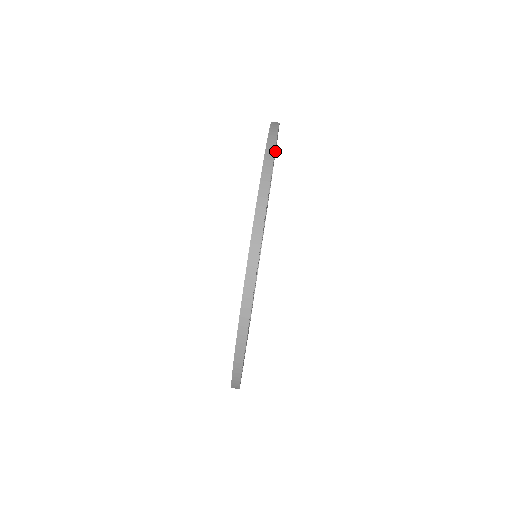
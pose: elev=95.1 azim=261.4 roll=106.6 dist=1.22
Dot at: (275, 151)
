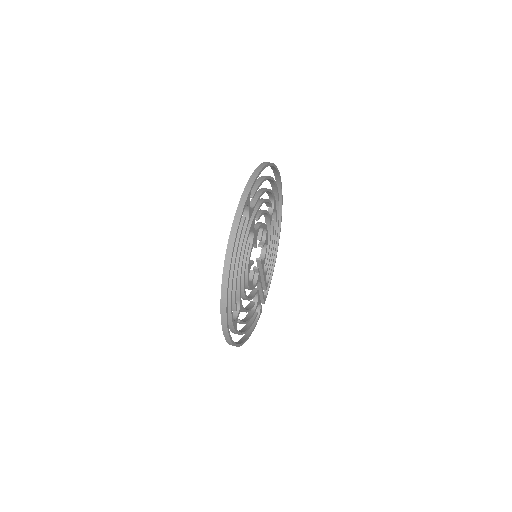
Dot at: occluded
